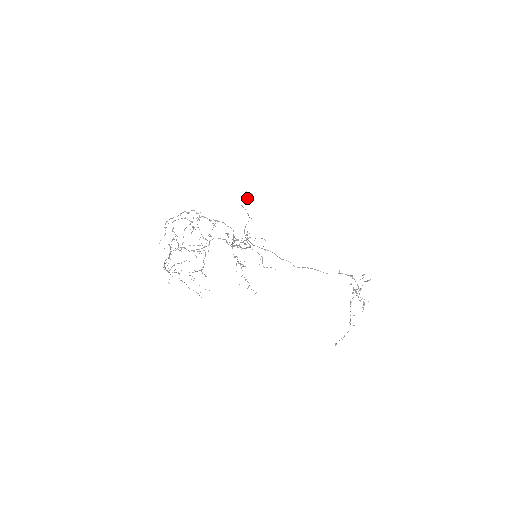
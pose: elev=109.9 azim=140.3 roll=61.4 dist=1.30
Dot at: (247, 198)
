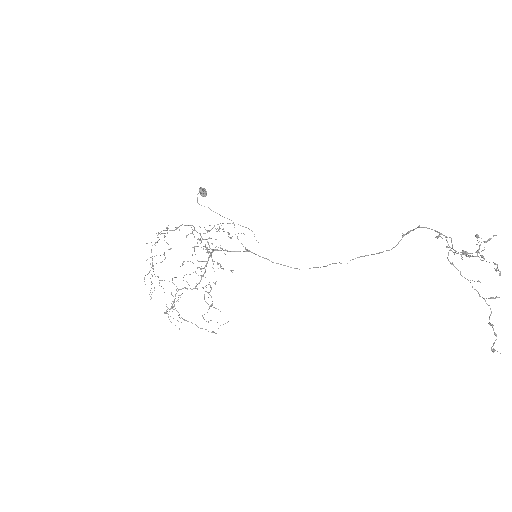
Dot at: (200, 194)
